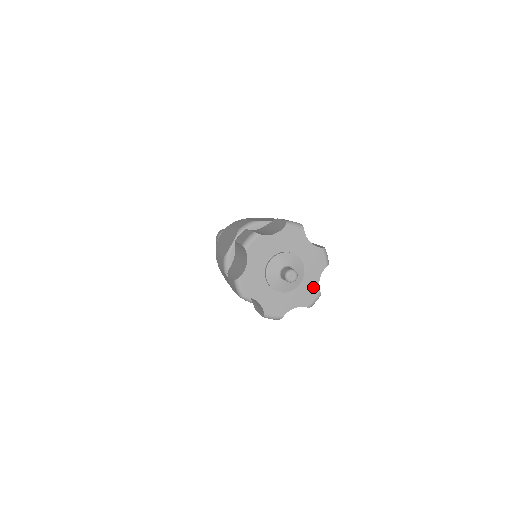
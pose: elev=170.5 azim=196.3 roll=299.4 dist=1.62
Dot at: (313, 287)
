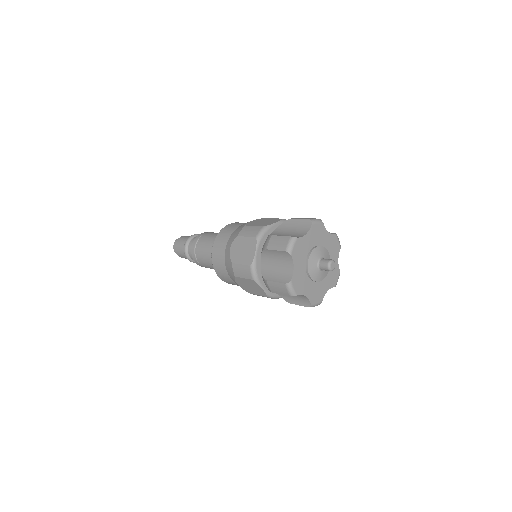
Dot at: (322, 293)
